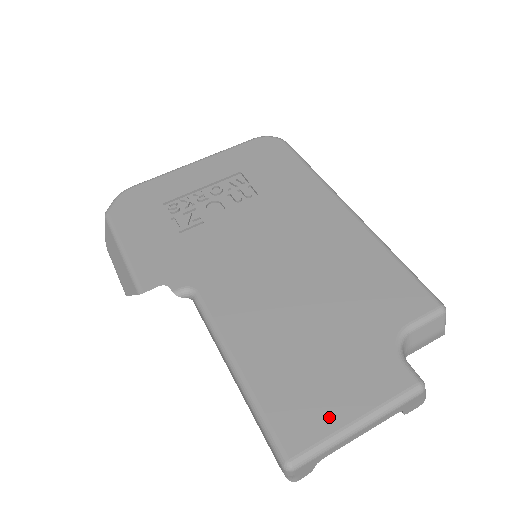
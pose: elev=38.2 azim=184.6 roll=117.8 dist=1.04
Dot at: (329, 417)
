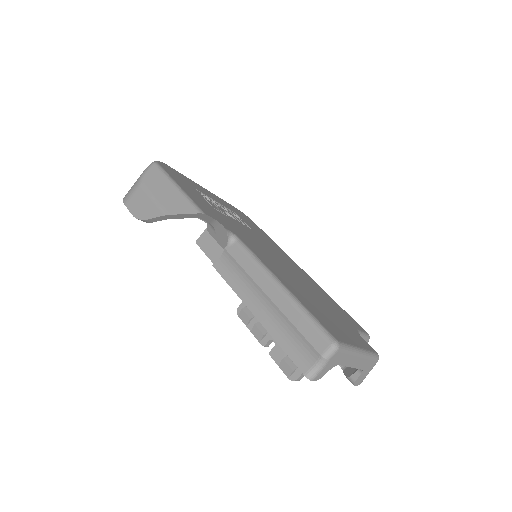
Dot at: (346, 338)
